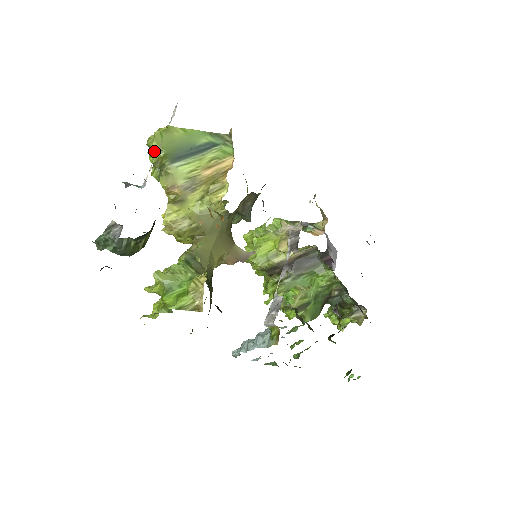
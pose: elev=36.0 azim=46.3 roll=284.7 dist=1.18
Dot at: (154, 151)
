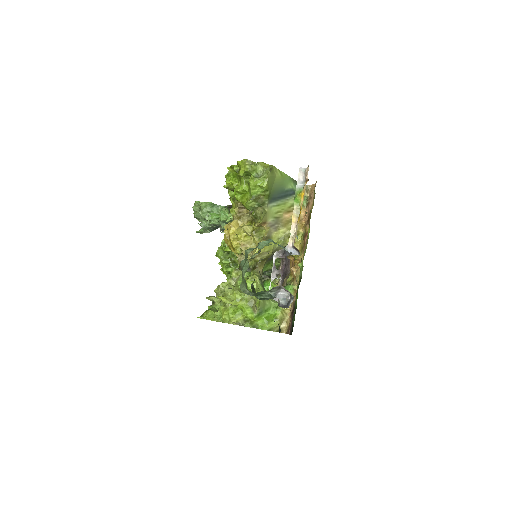
Dot at: (259, 187)
